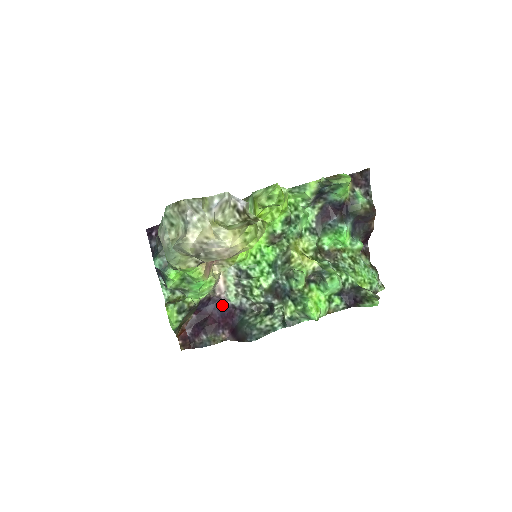
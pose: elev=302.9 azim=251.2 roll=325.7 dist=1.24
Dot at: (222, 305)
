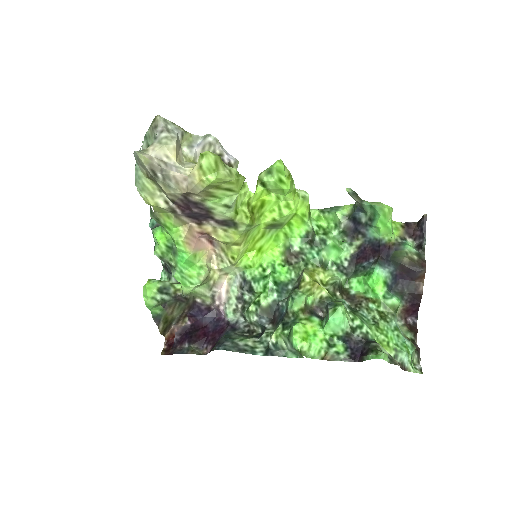
Dot at: (219, 320)
